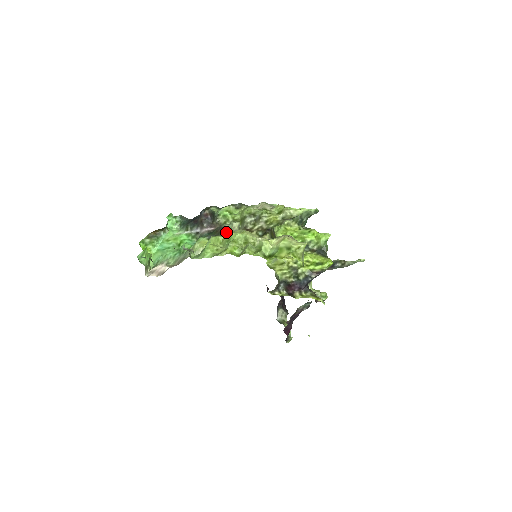
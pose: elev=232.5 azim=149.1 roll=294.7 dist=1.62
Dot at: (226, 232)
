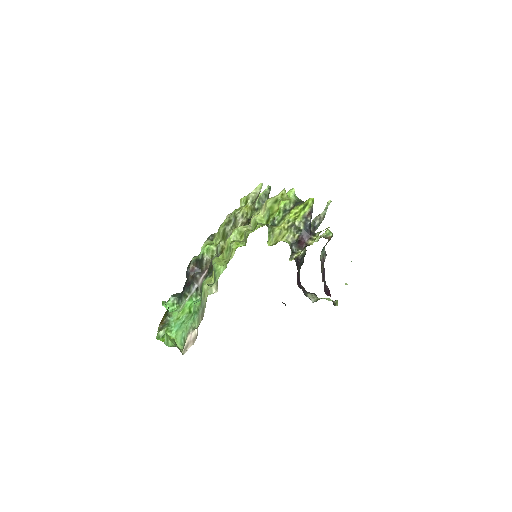
Dot at: (219, 255)
